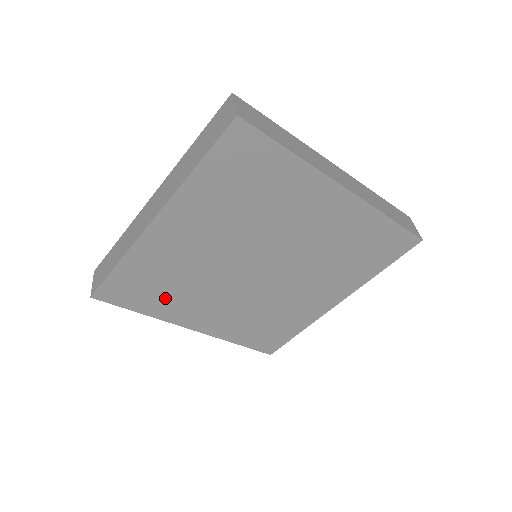
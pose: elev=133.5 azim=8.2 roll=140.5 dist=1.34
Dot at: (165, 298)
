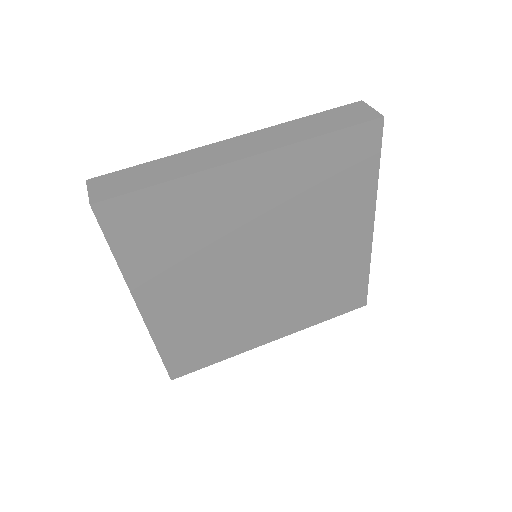
Dot at: (160, 254)
